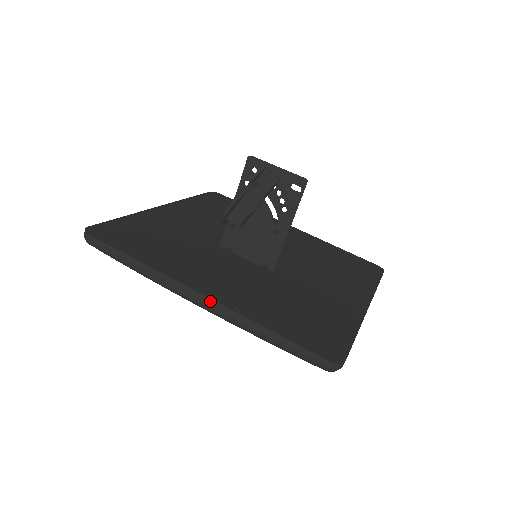
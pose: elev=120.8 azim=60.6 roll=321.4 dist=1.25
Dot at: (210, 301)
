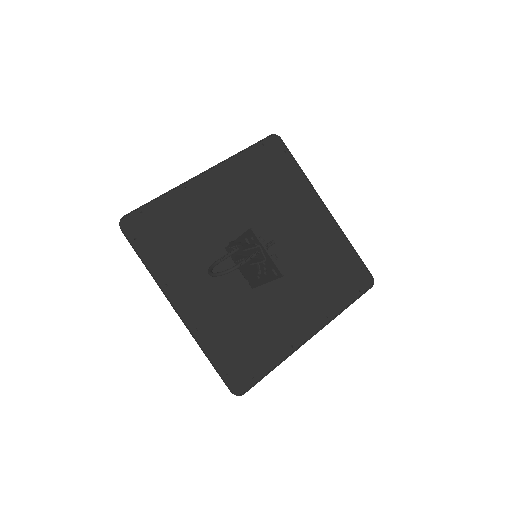
Dot at: (182, 319)
